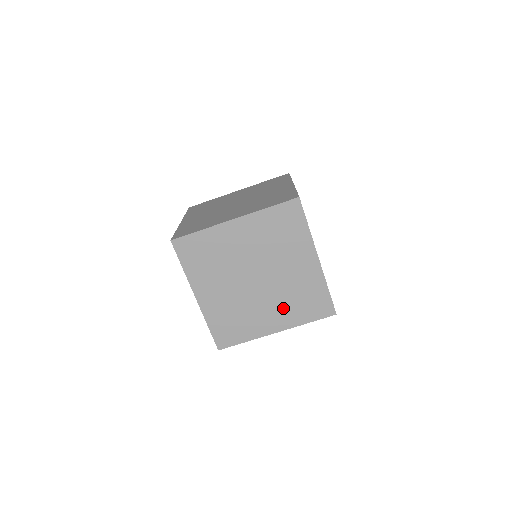
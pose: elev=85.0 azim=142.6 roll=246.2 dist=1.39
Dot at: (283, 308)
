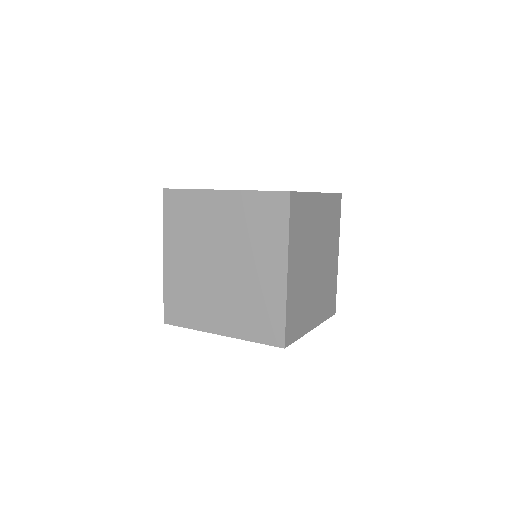
Dot at: (261, 251)
